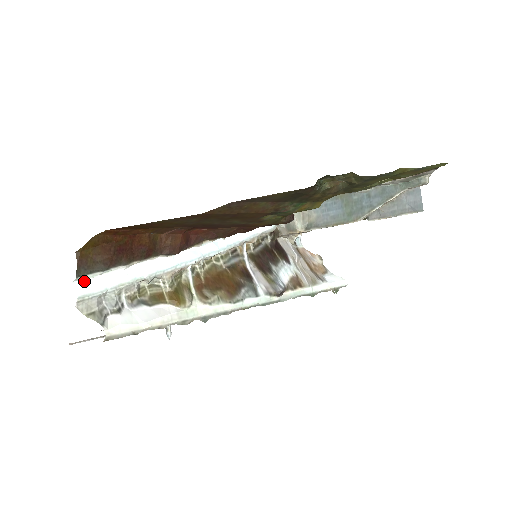
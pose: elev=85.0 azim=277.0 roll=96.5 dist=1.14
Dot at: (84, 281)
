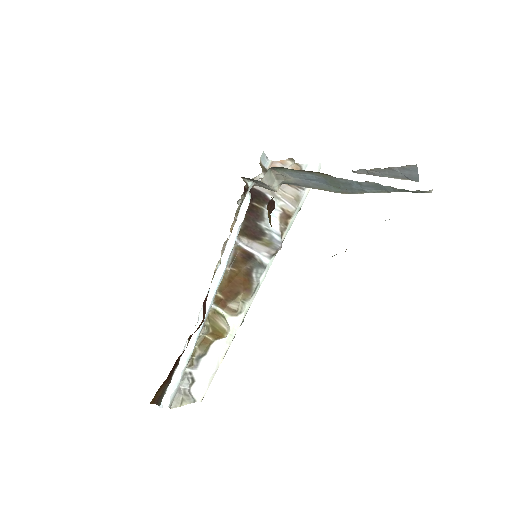
Dot at: (163, 398)
